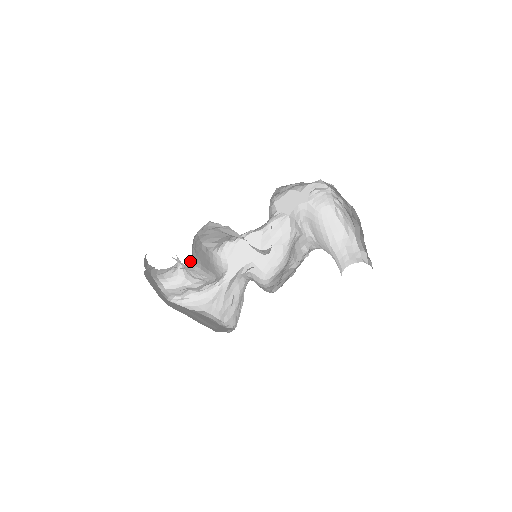
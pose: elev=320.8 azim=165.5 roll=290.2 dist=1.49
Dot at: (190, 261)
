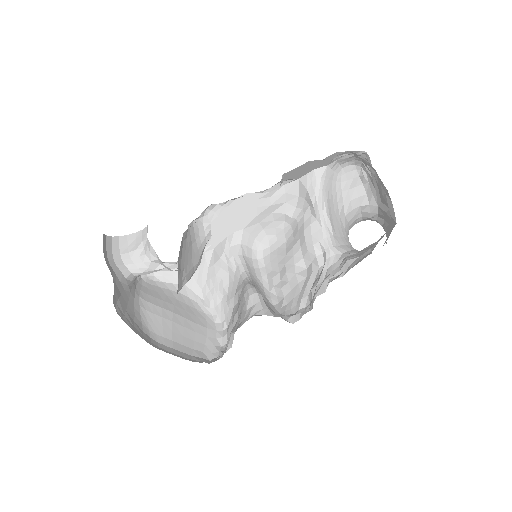
Dot at: occluded
